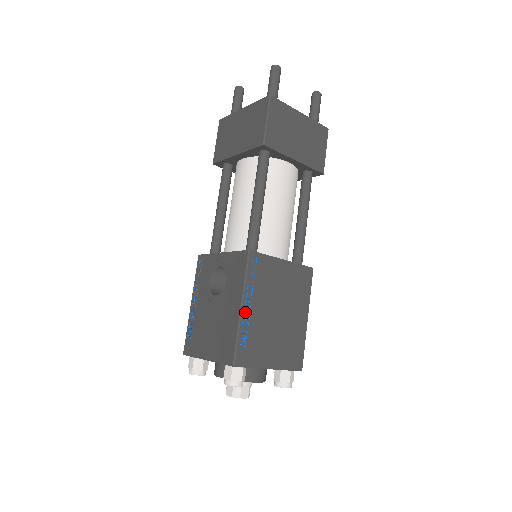
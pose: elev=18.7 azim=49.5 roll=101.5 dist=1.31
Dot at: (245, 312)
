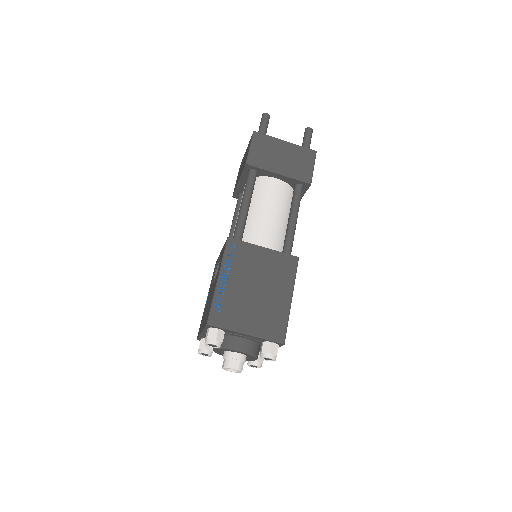
Dot at: (224, 285)
